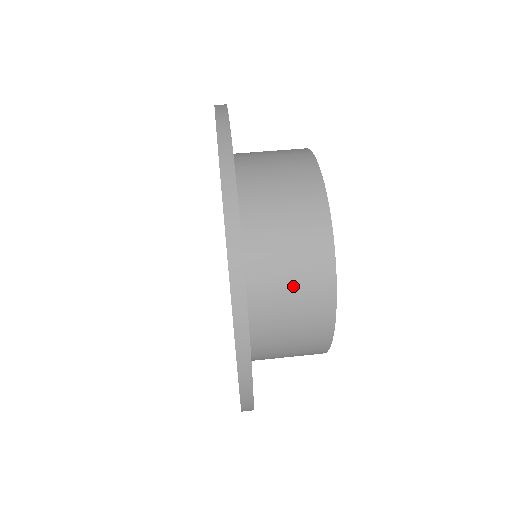
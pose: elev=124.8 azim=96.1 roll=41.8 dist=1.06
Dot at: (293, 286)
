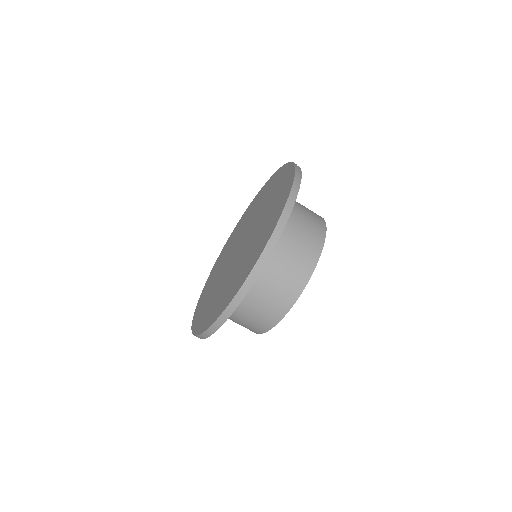
Dot at: occluded
